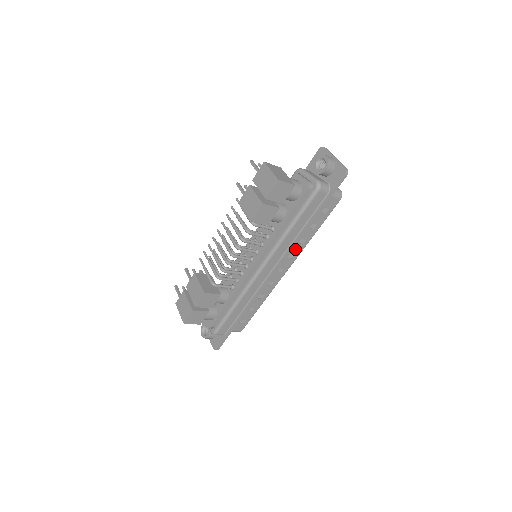
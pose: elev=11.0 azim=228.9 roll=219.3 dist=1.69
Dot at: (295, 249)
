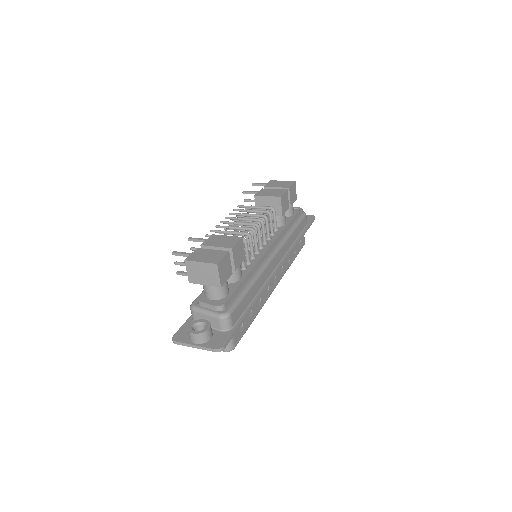
Dot at: (285, 264)
